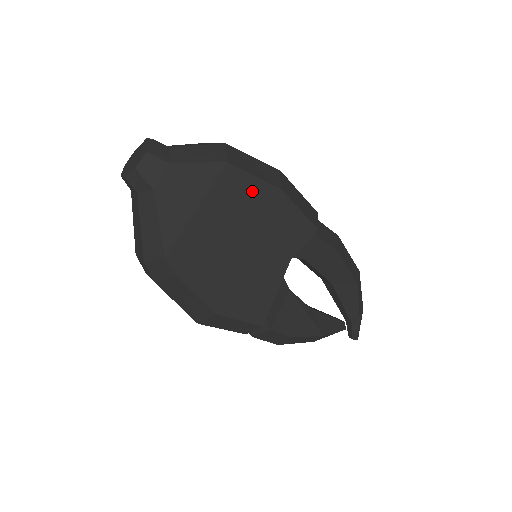
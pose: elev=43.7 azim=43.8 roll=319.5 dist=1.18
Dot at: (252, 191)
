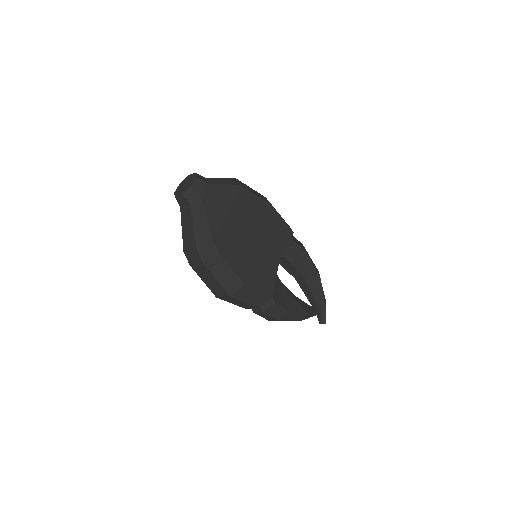
Dot at: (255, 204)
